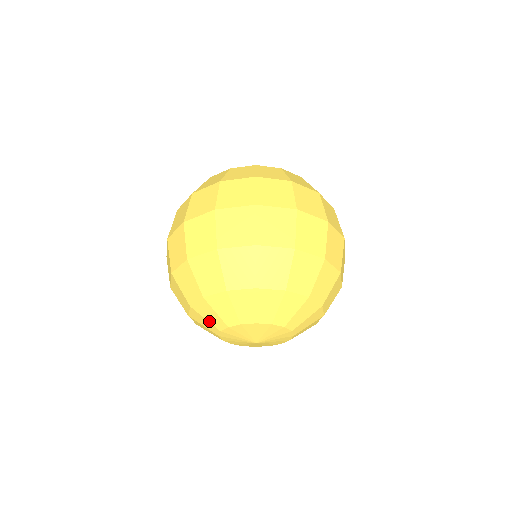
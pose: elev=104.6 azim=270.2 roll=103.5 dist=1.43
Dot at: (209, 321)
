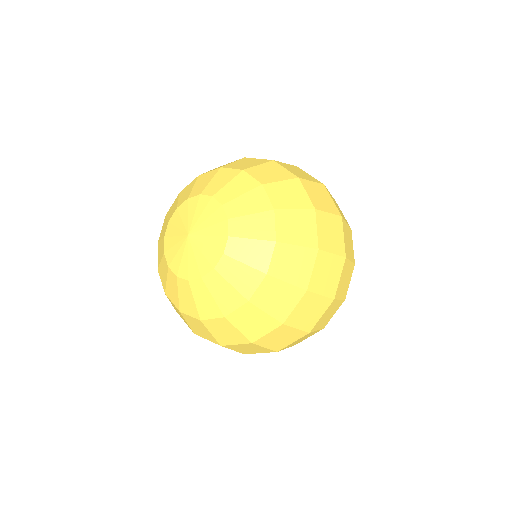
Dot at: (179, 201)
